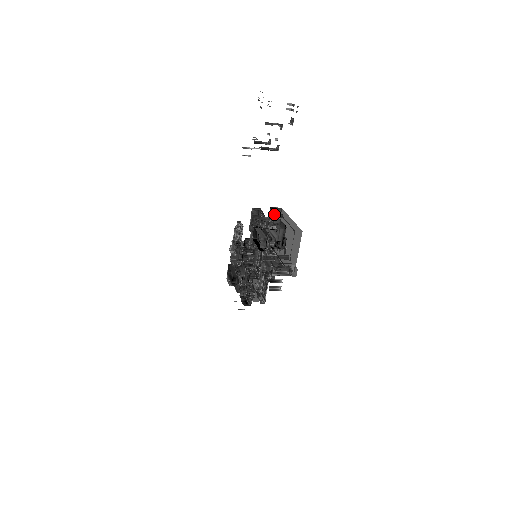
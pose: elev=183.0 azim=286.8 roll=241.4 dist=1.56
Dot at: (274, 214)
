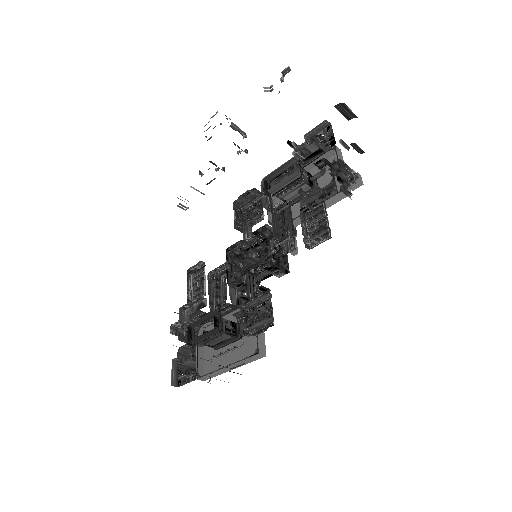
Dot at: (295, 146)
